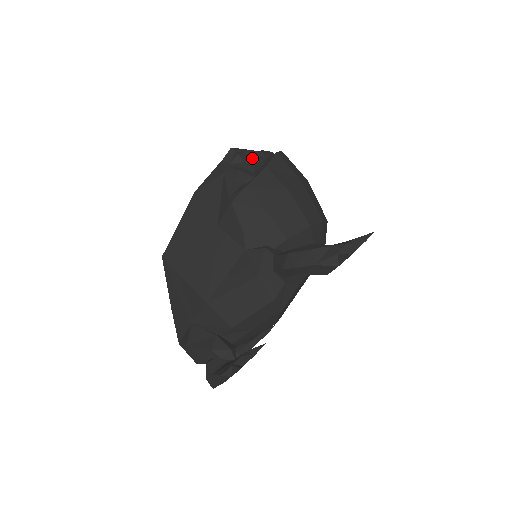
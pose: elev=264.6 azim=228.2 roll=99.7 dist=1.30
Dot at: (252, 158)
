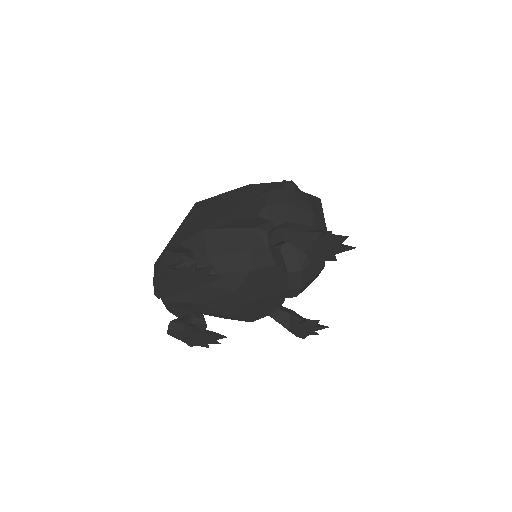
Dot at: (301, 191)
